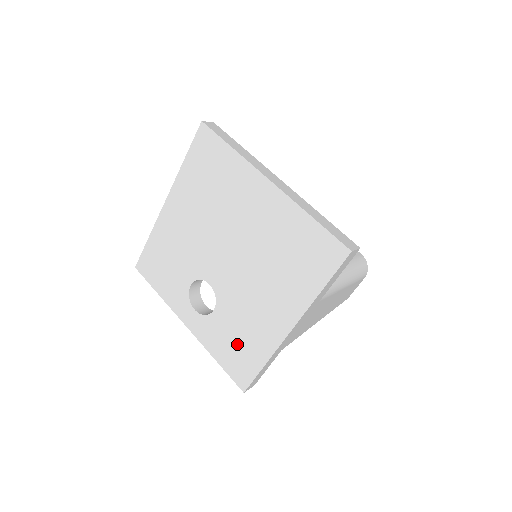
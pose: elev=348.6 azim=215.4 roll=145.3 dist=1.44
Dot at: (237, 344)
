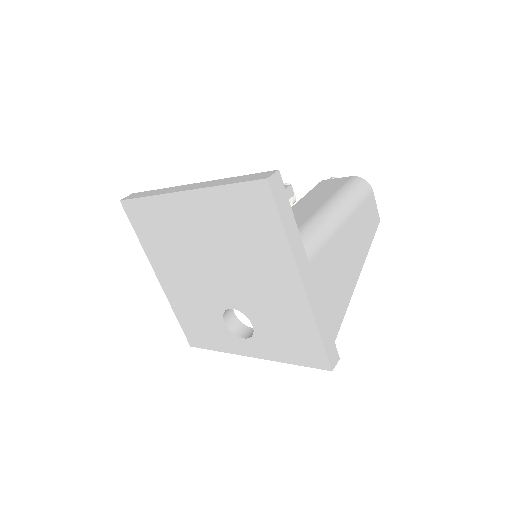
Dot at: (289, 336)
